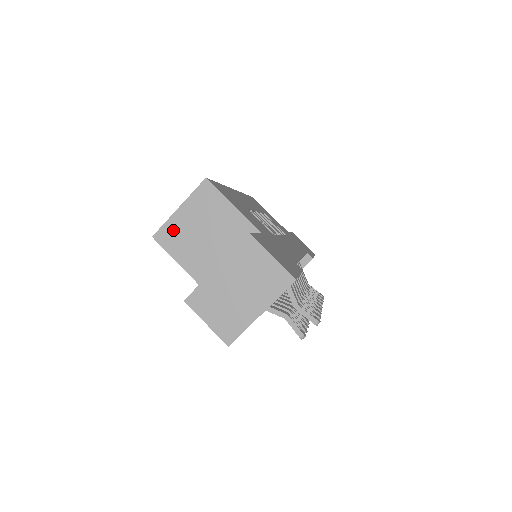
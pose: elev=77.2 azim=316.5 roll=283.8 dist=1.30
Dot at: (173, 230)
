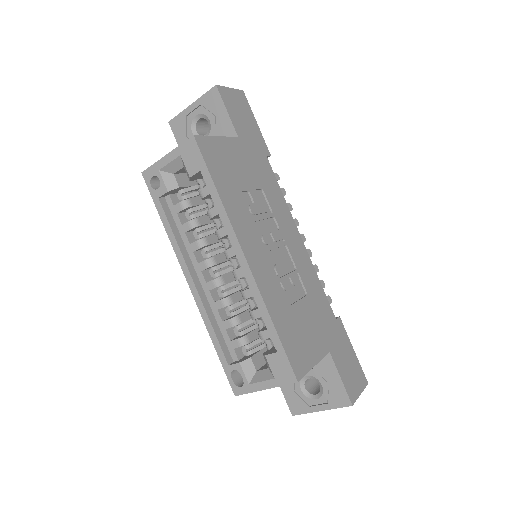
Dot at: occluded
